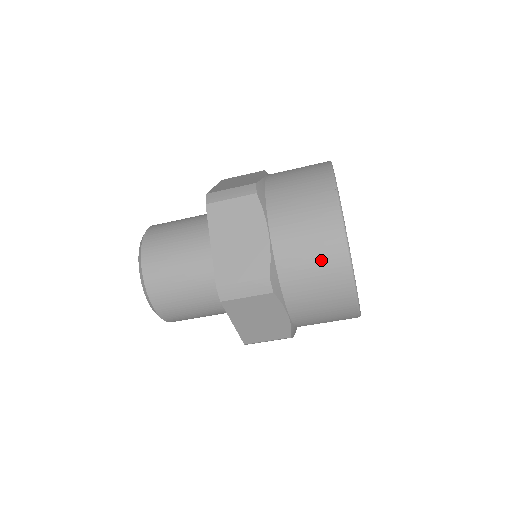
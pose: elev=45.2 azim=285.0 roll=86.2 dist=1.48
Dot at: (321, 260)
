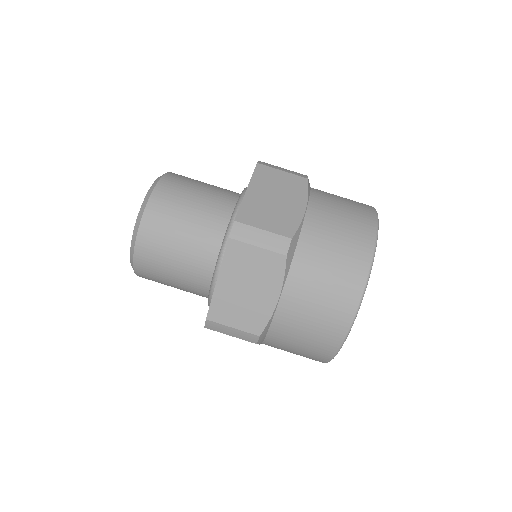
Dot at: (344, 254)
